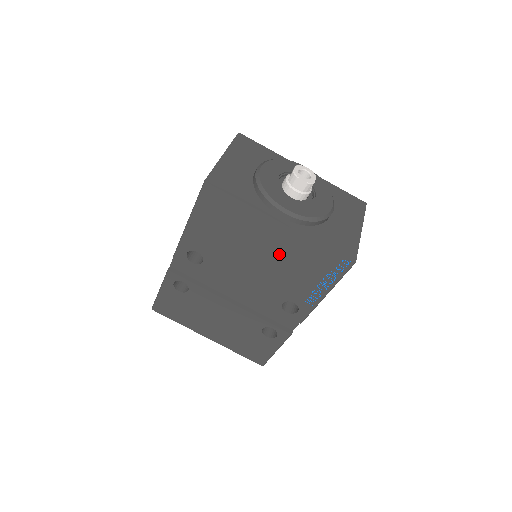
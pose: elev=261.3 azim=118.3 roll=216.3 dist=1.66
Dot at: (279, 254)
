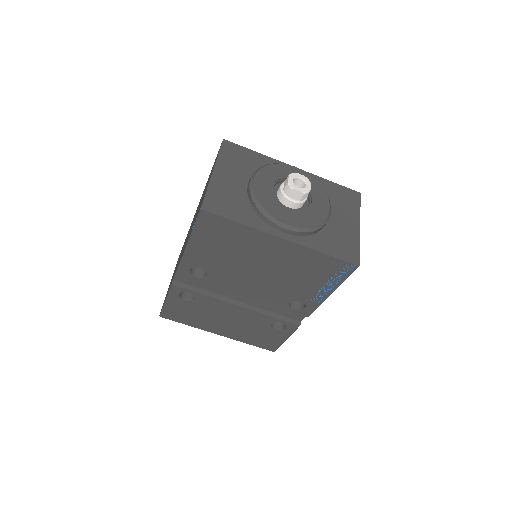
Dot at: (283, 264)
